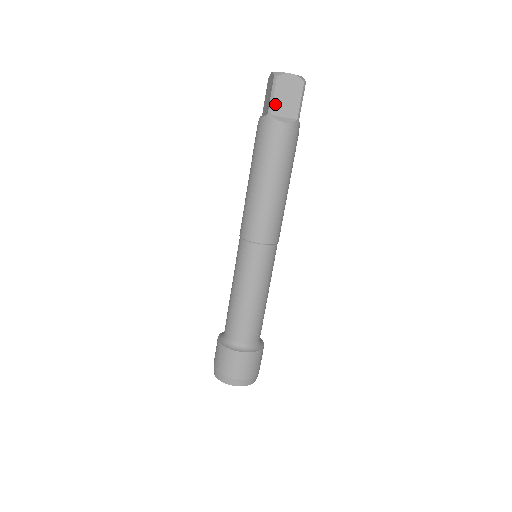
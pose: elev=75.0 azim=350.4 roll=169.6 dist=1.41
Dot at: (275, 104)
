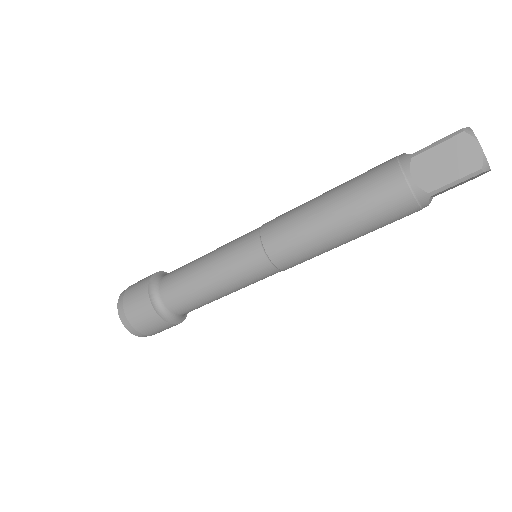
Dot at: (428, 153)
